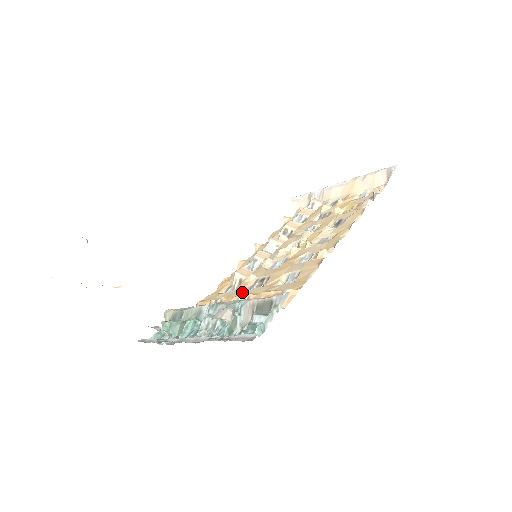
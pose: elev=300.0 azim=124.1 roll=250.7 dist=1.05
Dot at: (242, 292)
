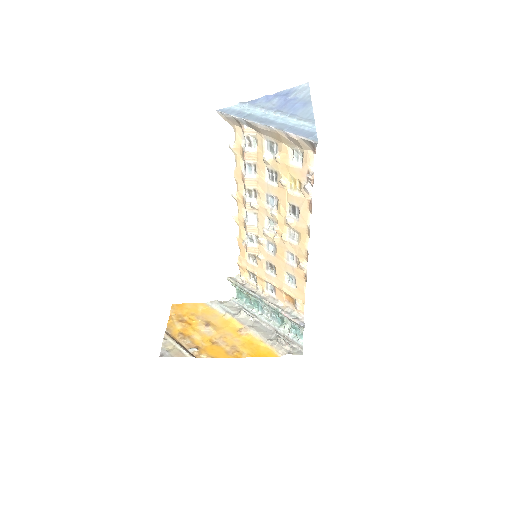
Dot at: (264, 273)
